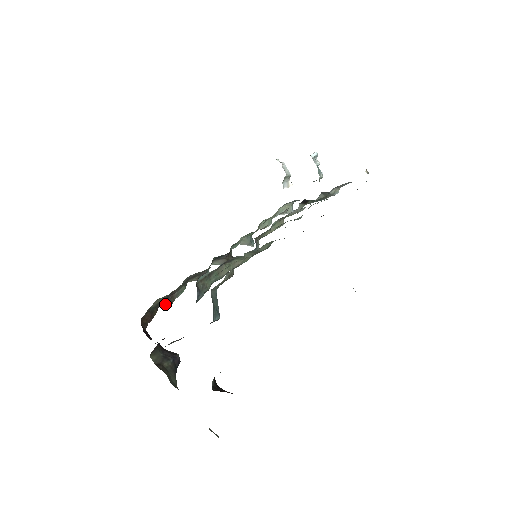
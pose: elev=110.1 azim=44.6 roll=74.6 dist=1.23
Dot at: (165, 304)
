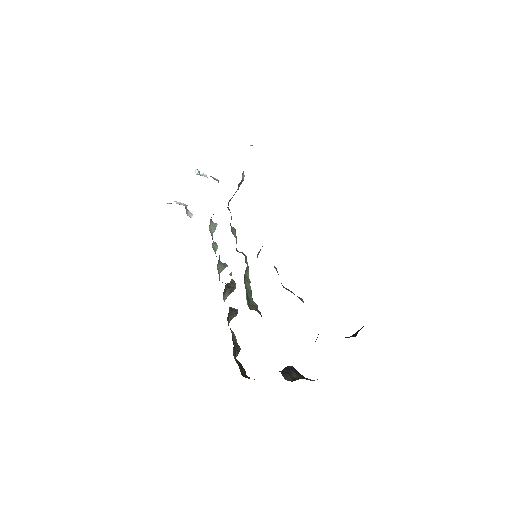
Dot at: (237, 353)
